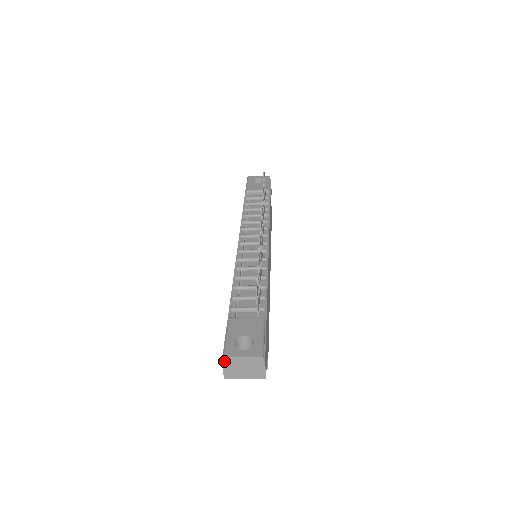
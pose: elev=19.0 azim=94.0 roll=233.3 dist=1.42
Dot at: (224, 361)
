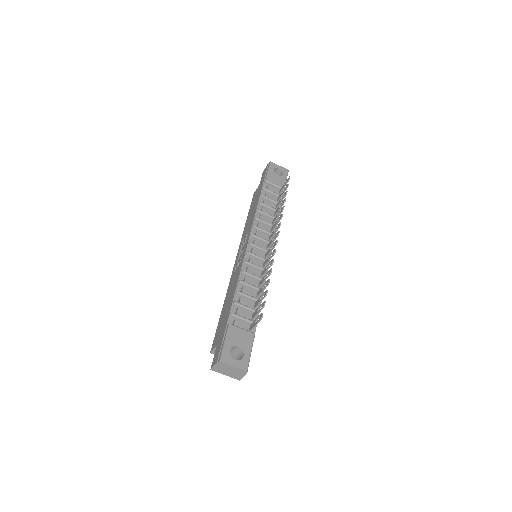
Dot at: (219, 363)
